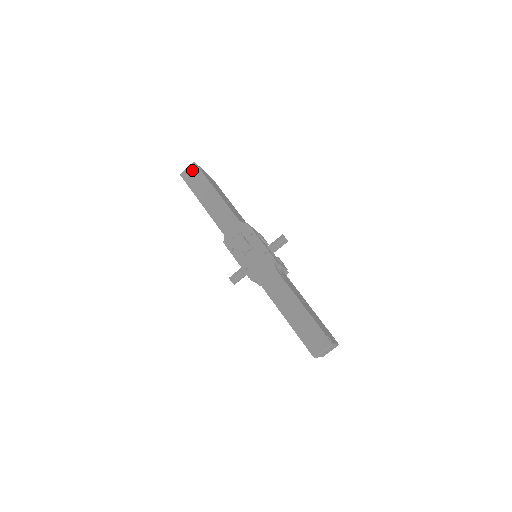
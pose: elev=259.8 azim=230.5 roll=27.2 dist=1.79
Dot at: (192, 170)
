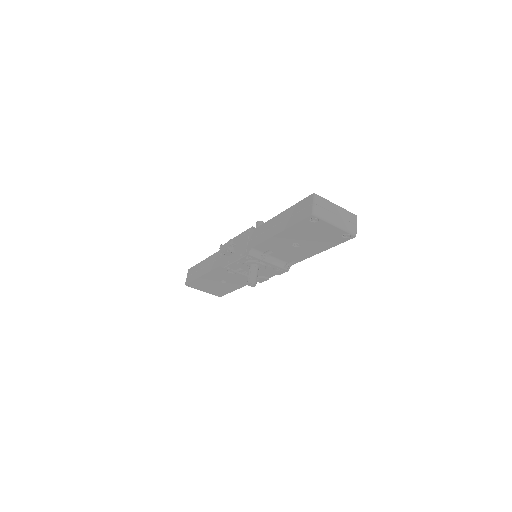
Dot at: (189, 274)
